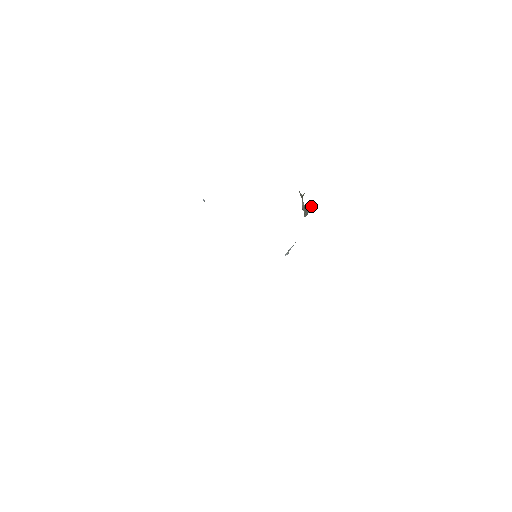
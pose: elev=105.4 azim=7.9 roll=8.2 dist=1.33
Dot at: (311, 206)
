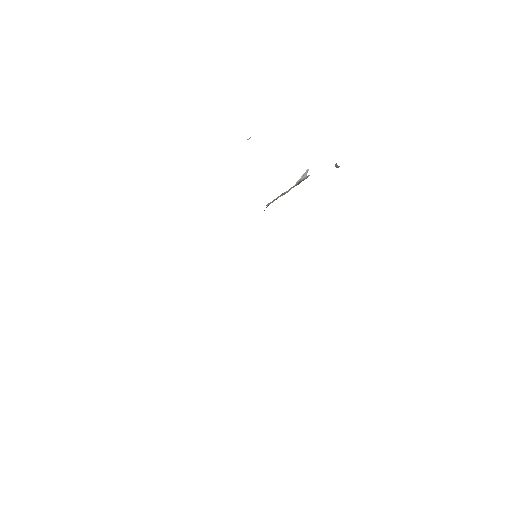
Dot at: (305, 173)
